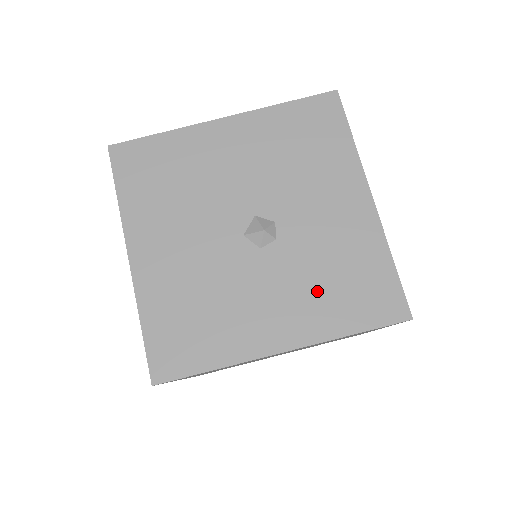
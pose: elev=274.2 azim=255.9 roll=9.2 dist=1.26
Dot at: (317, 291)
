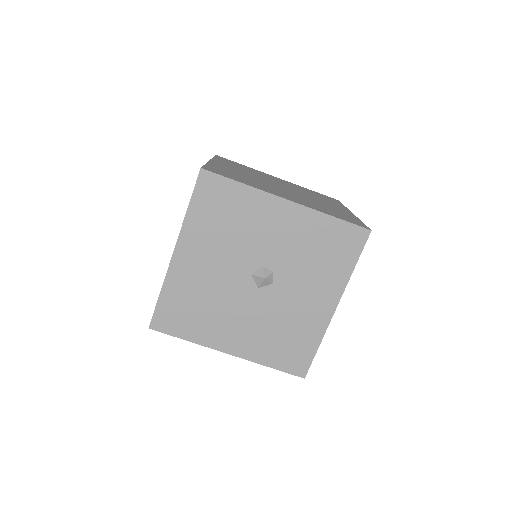
Dot at: (318, 270)
